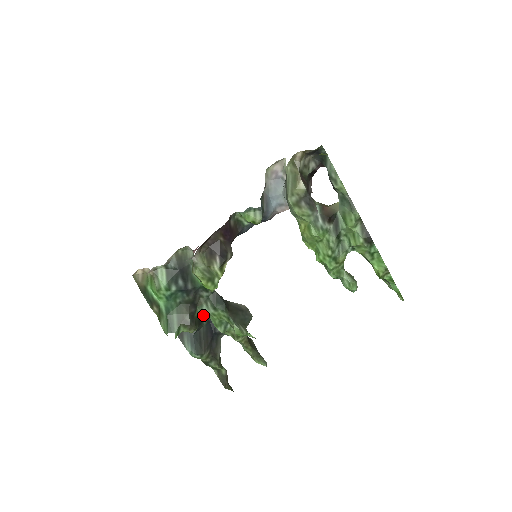
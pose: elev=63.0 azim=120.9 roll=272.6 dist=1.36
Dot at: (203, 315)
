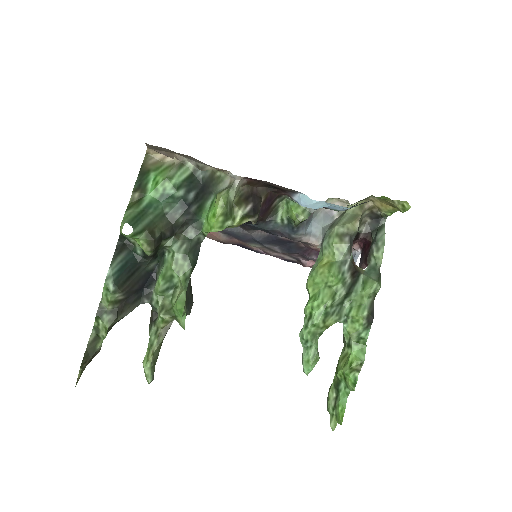
Dot at: (160, 256)
